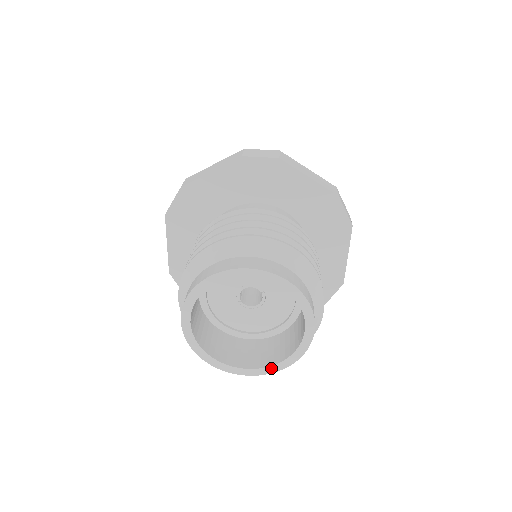
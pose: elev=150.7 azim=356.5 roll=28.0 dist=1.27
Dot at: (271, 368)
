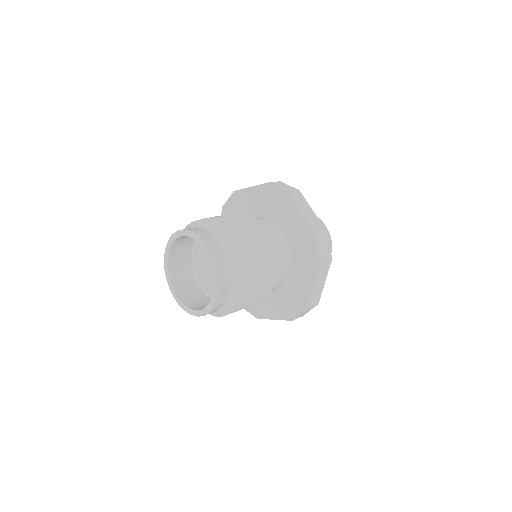
Dot at: (214, 295)
